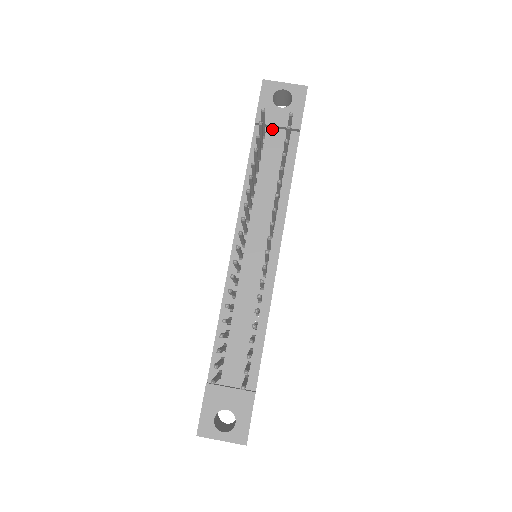
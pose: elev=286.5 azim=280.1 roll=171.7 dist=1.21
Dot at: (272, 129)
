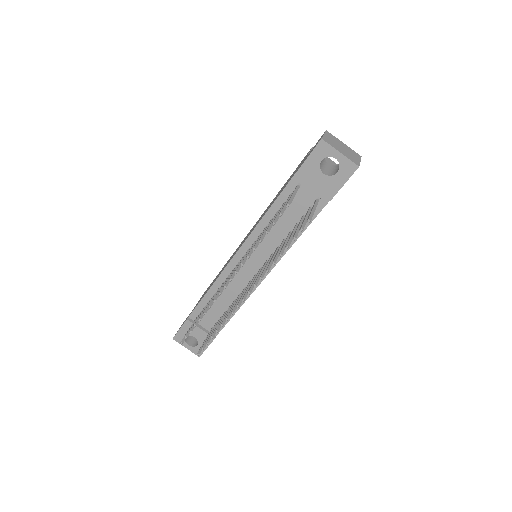
Dot at: (308, 185)
